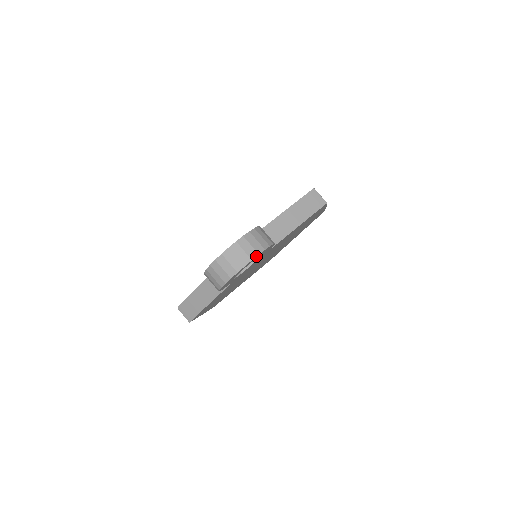
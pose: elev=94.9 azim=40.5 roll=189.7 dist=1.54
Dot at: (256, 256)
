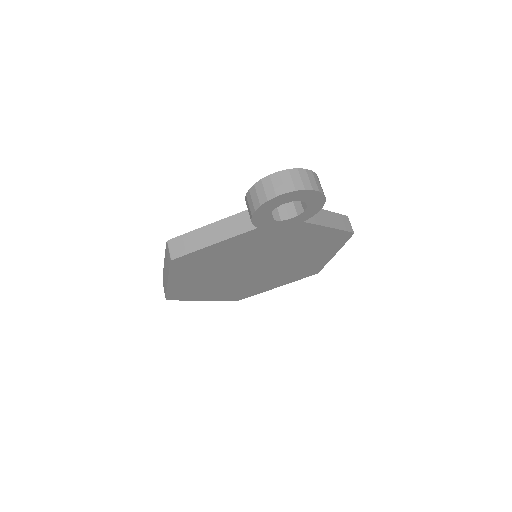
Dot at: (317, 190)
